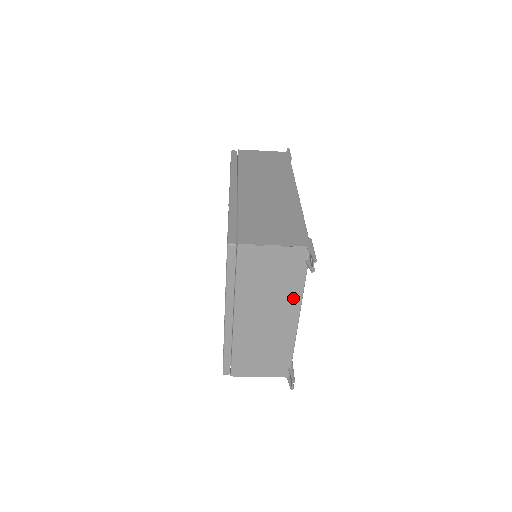
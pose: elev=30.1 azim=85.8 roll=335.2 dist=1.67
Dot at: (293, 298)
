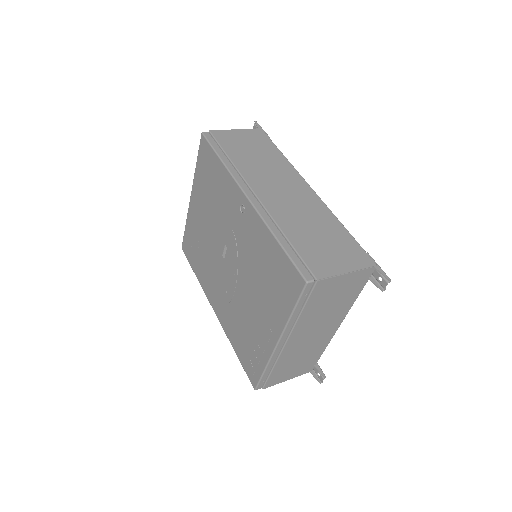
Dot at: (344, 310)
